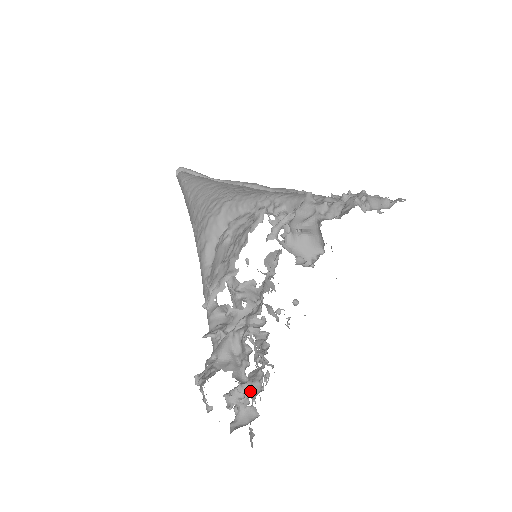
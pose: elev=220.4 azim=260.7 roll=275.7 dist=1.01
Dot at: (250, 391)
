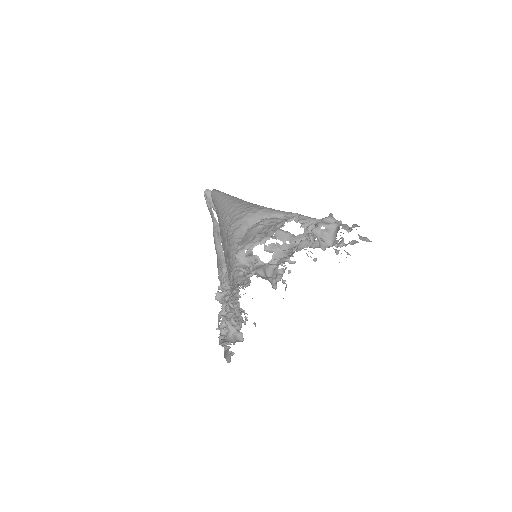
Dot at: occluded
